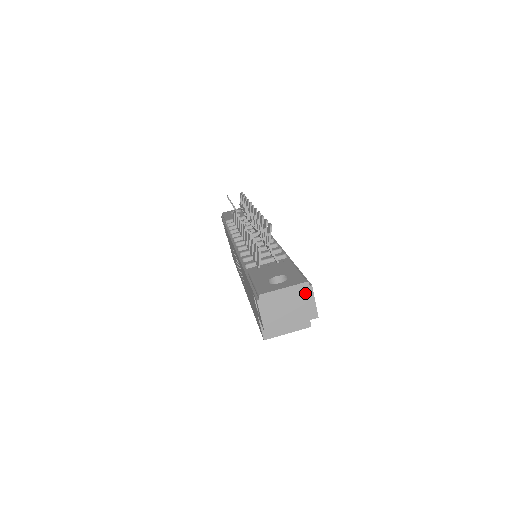
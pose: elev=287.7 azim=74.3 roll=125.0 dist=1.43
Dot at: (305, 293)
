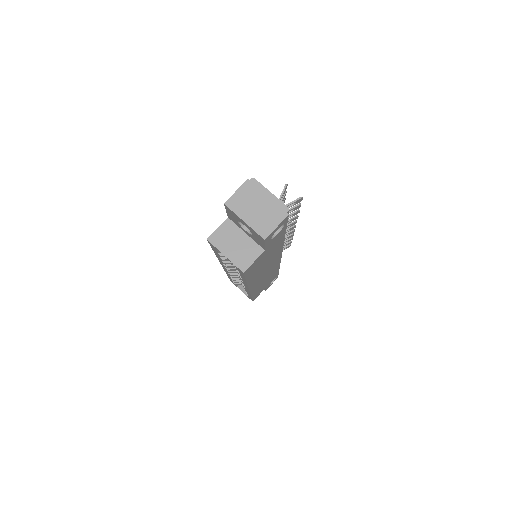
Dot at: (279, 213)
